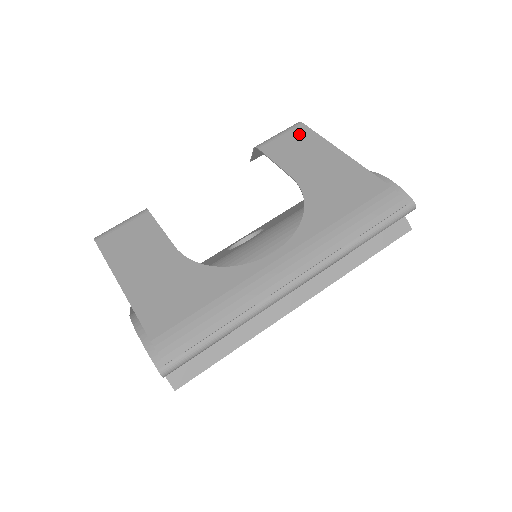
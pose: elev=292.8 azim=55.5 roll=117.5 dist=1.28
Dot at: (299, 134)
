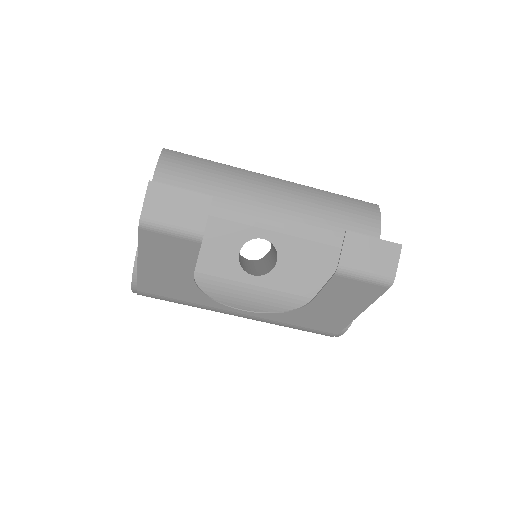
Dot at: (371, 291)
